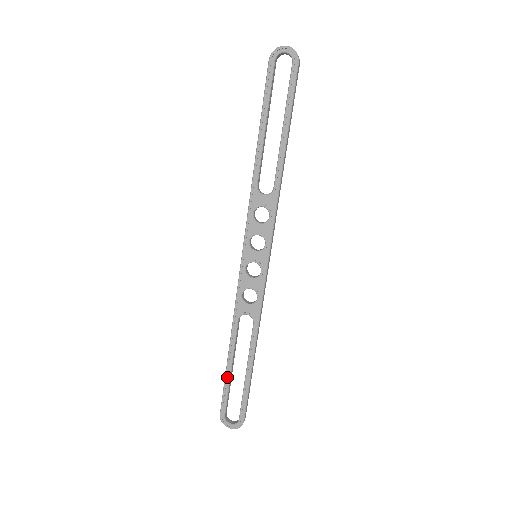
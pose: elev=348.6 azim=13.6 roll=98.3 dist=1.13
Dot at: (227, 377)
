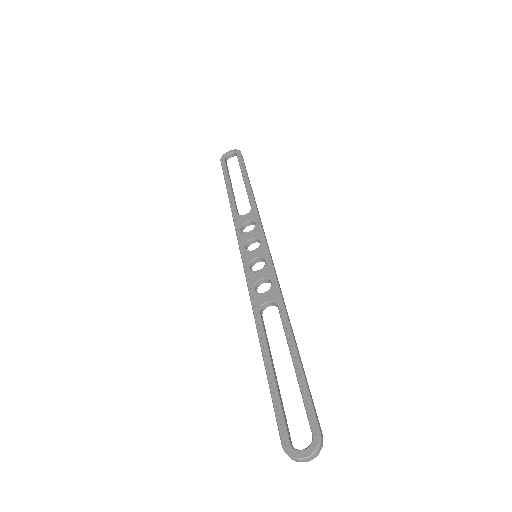
Dot at: (271, 383)
